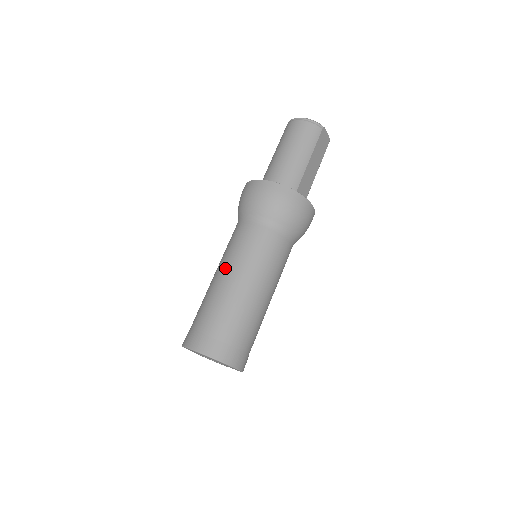
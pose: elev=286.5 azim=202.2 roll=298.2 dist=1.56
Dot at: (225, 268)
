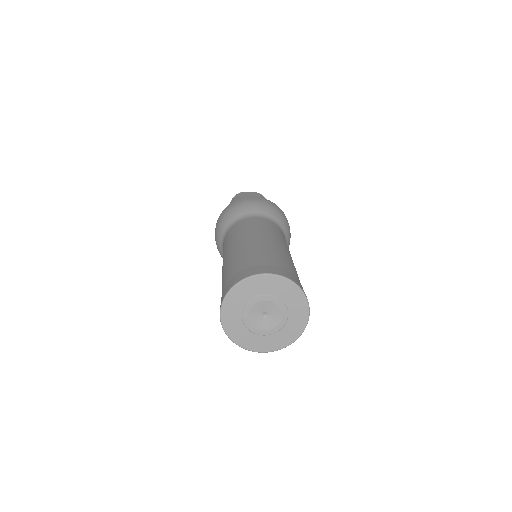
Dot at: occluded
